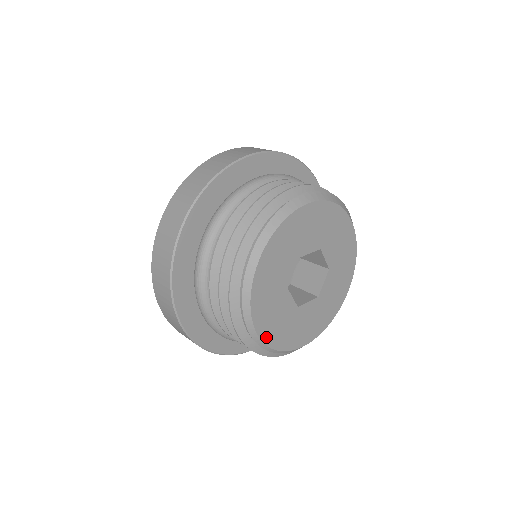
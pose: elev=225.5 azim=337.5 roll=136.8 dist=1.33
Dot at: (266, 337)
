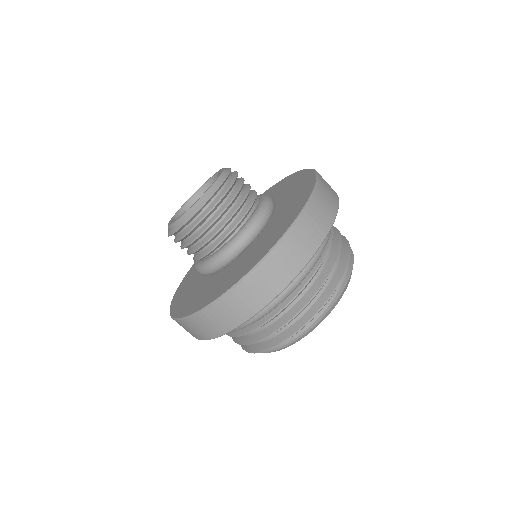
Dot at: occluded
